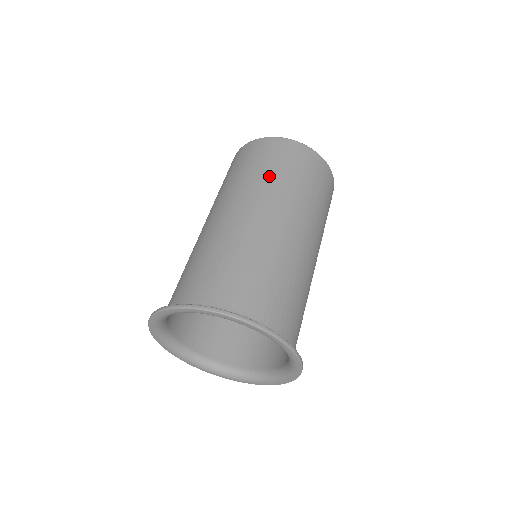
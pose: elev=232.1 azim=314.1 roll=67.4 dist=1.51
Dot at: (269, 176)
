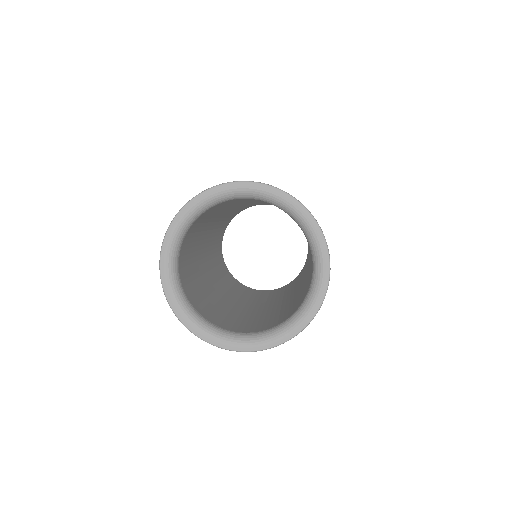
Dot at: occluded
